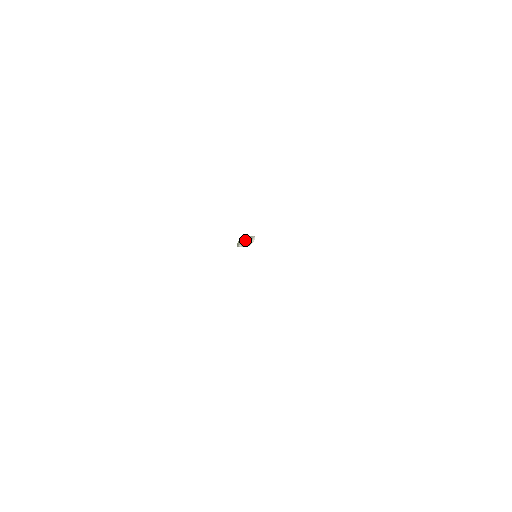
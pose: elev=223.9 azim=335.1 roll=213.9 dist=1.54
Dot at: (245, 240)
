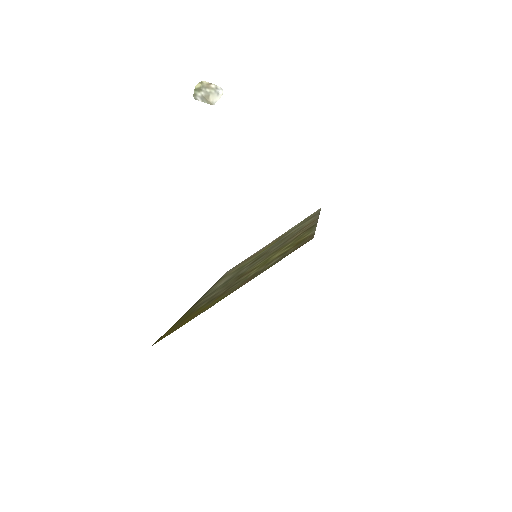
Dot at: (207, 92)
